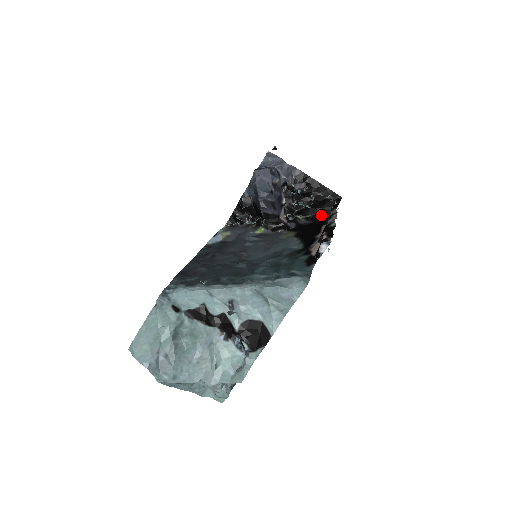
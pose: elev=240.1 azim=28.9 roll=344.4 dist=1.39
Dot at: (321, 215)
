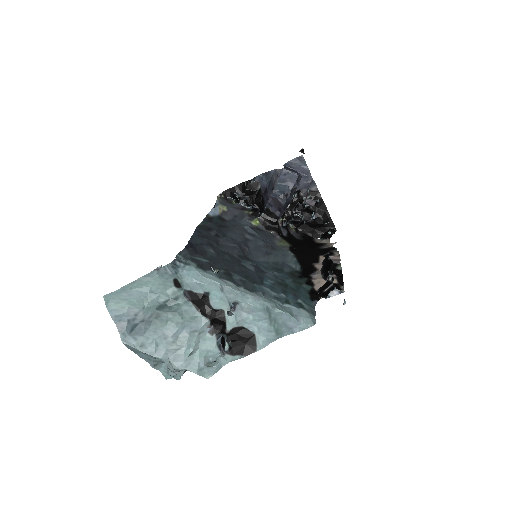
Dot at: (310, 234)
